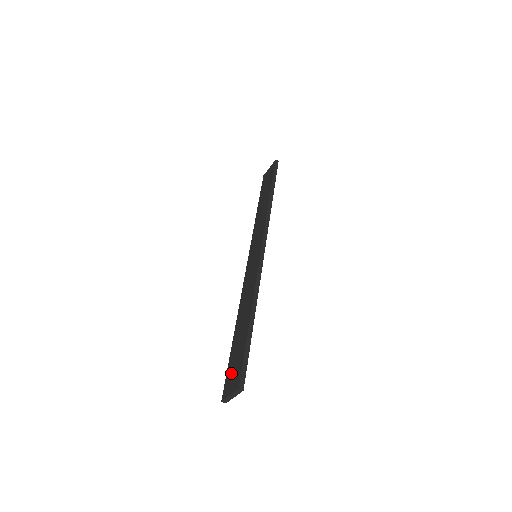
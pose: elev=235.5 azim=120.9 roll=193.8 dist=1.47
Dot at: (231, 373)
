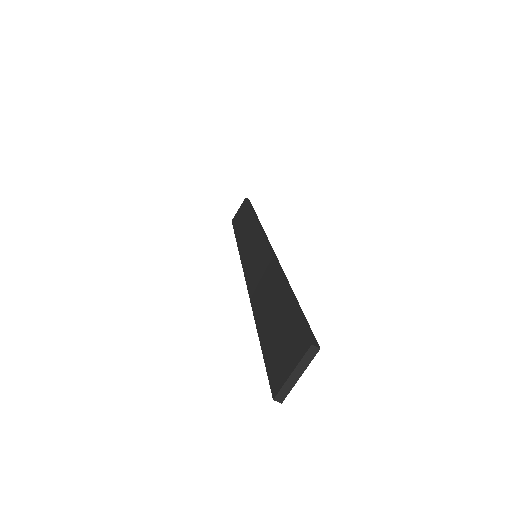
Dot at: (278, 353)
